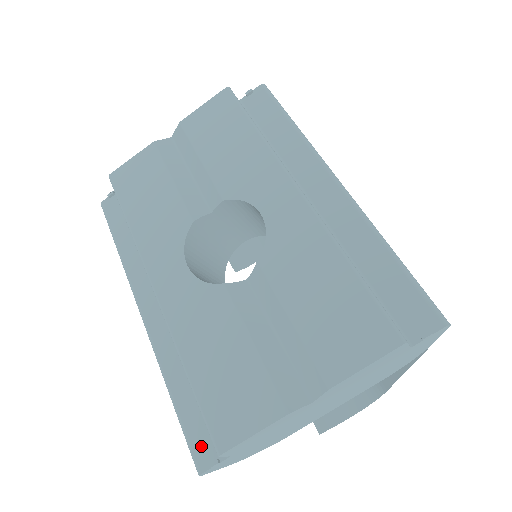
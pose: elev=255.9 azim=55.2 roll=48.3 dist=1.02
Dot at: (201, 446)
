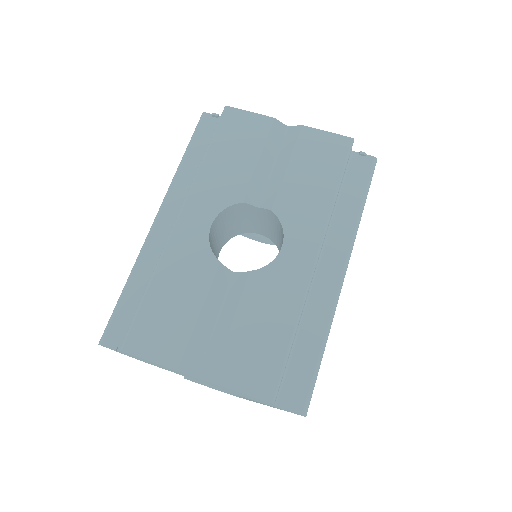
Dot at: (115, 331)
